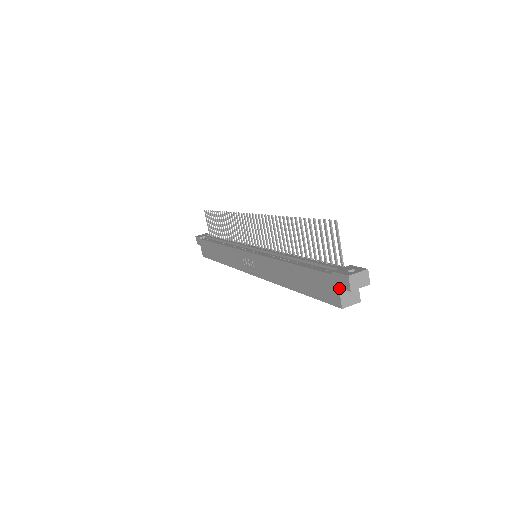
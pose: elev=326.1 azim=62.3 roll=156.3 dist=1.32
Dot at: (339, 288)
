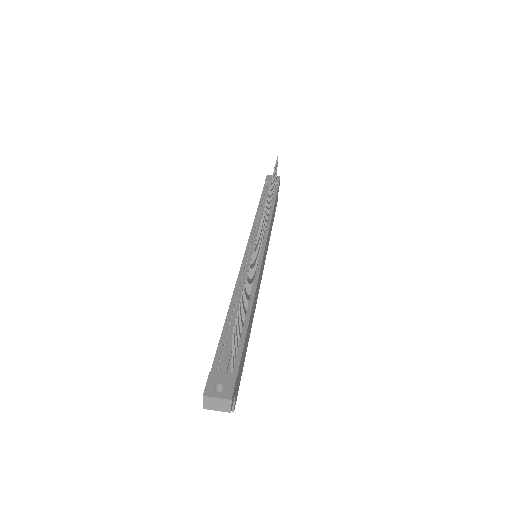
Dot at: occluded
